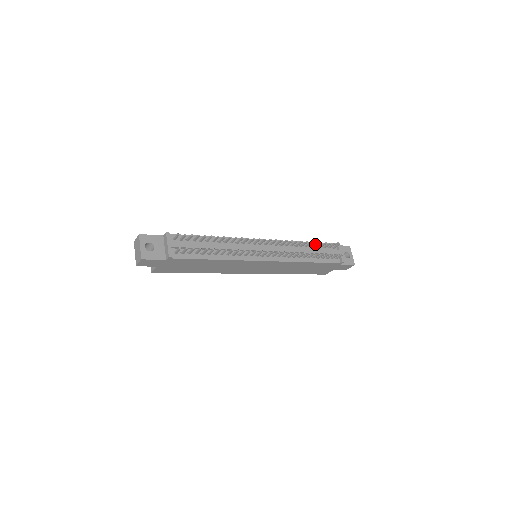
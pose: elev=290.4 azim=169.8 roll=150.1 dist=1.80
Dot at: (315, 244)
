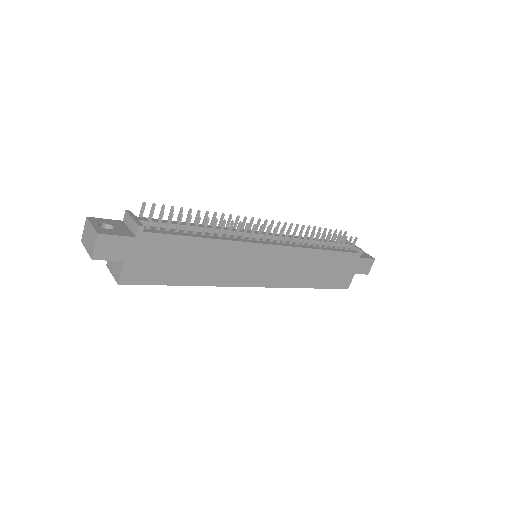
Dot at: occluded
